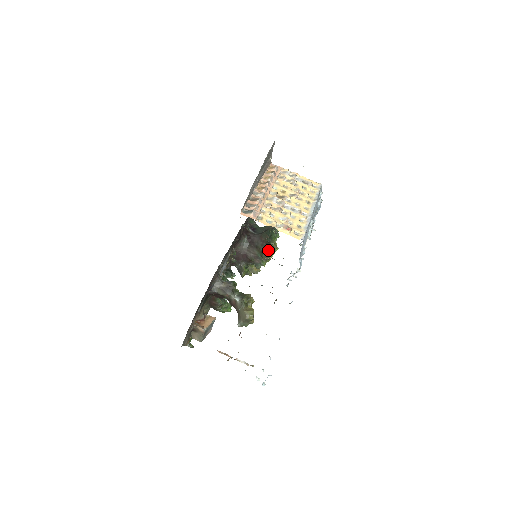
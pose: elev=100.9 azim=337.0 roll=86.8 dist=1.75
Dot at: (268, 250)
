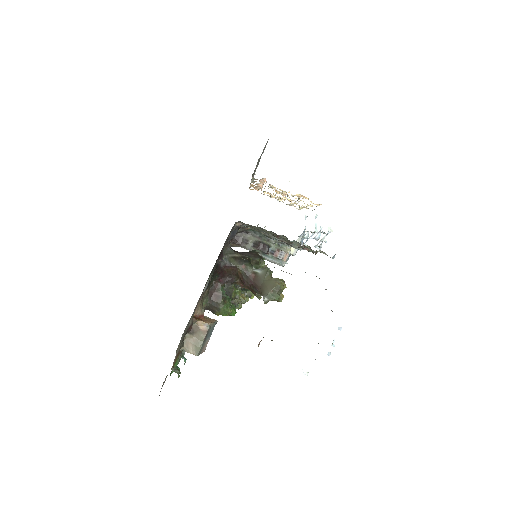
Dot at: (263, 261)
